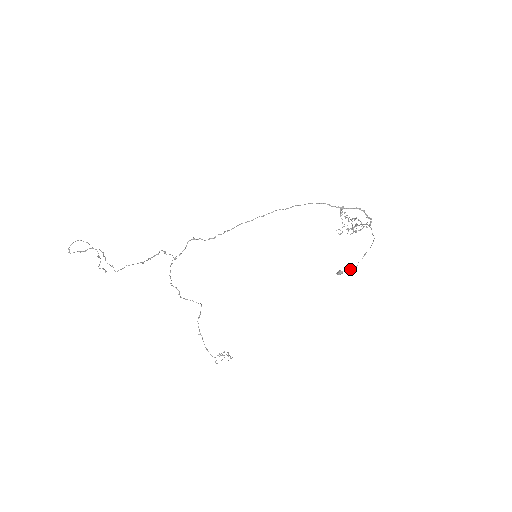
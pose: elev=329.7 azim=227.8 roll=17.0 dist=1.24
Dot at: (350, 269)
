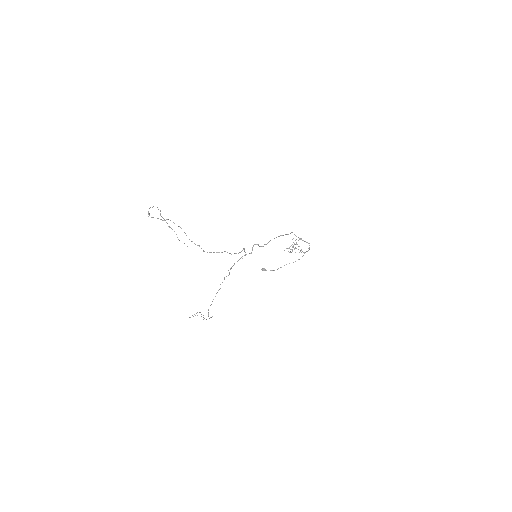
Dot at: (272, 270)
